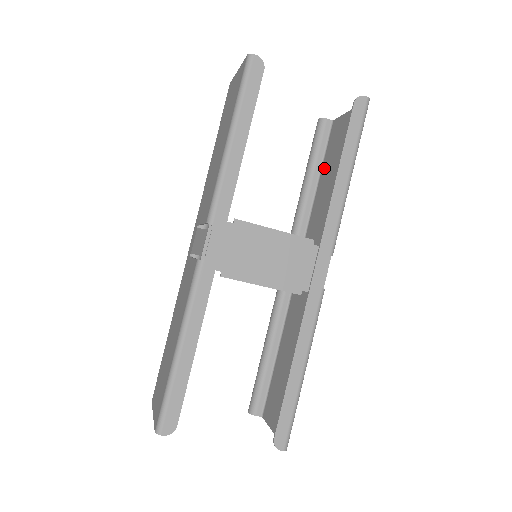
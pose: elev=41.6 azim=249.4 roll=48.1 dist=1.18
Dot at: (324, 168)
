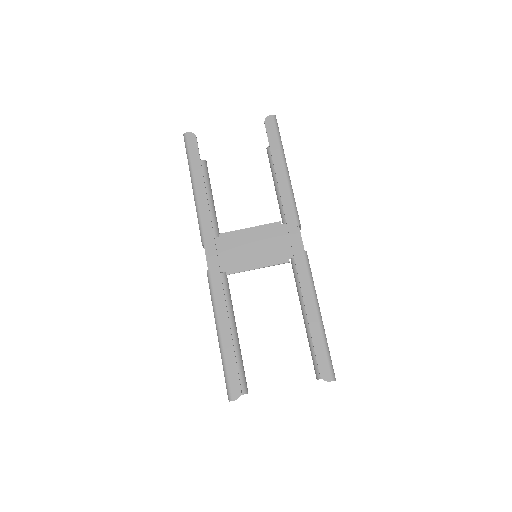
Dot at: occluded
